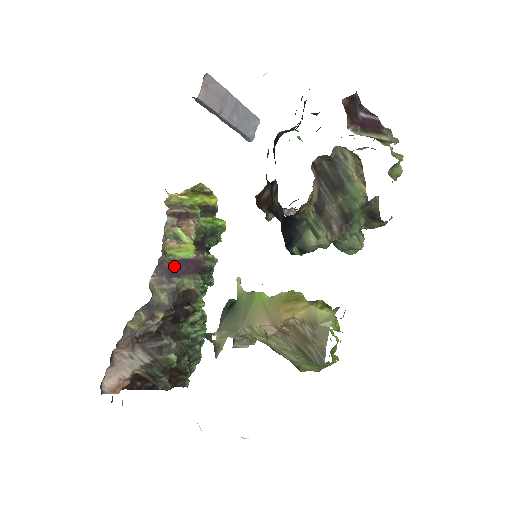
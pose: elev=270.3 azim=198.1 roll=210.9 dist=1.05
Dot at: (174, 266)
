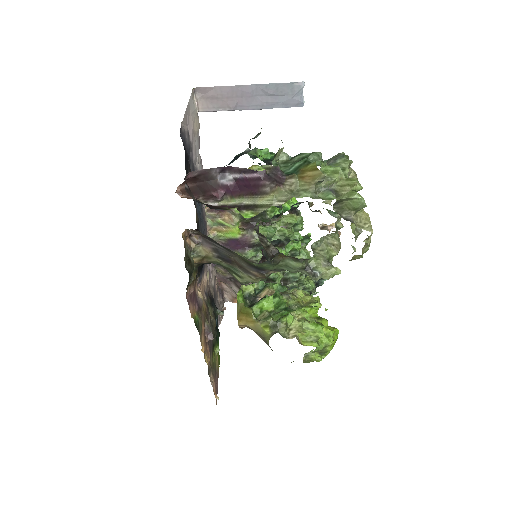
Dot at: (226, 243)
